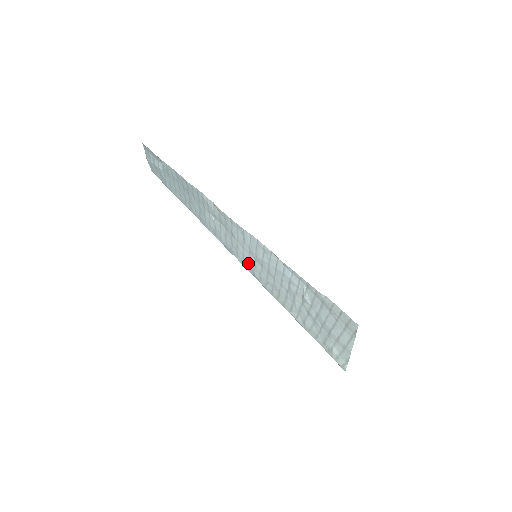
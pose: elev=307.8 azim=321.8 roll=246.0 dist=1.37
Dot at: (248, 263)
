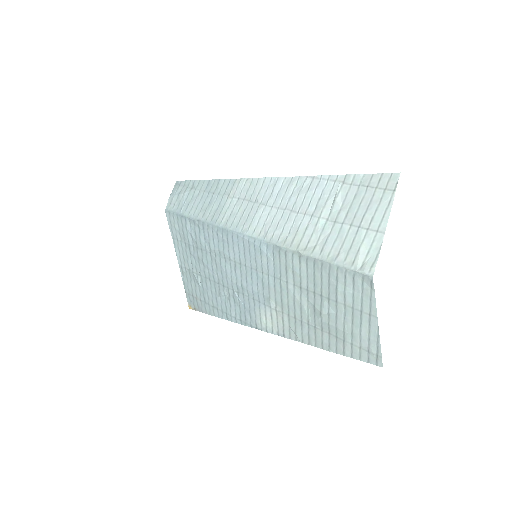
Dot at: (263, 225)
